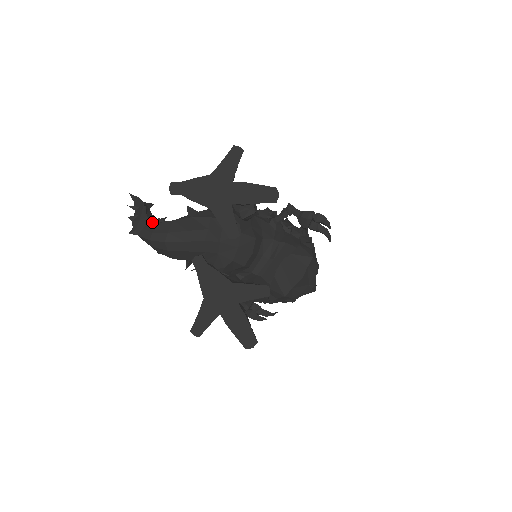
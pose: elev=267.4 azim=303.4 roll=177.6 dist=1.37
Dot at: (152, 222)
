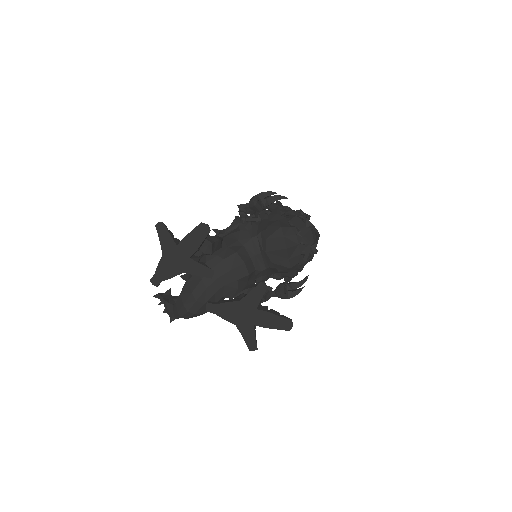
Dot at: (173, 305)
